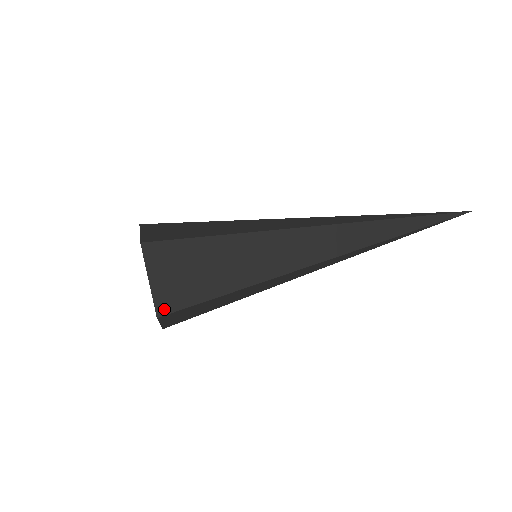
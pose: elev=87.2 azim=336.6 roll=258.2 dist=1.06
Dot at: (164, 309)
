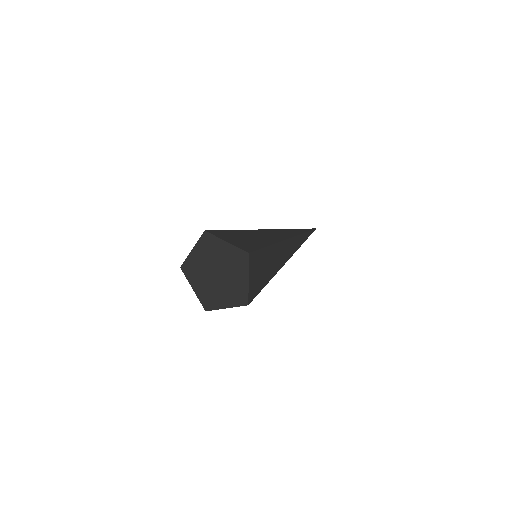
Dot at: (247, 250)
